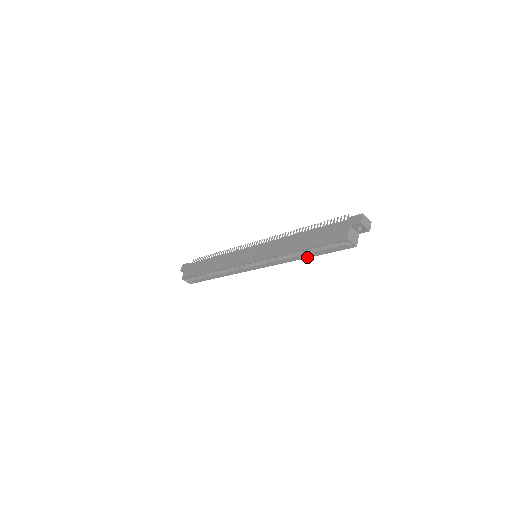
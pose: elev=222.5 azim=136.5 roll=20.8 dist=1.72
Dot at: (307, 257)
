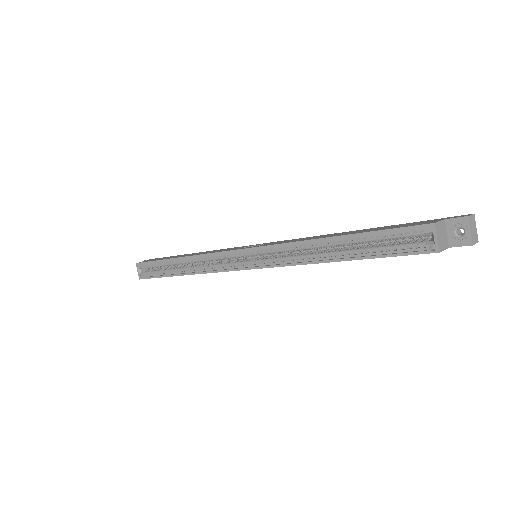
Dot at: (337, 259)
